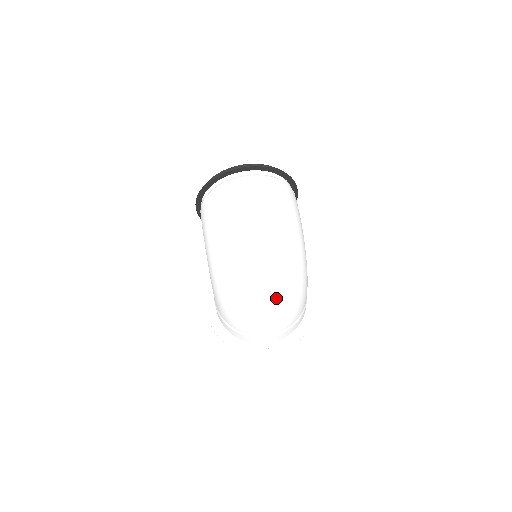
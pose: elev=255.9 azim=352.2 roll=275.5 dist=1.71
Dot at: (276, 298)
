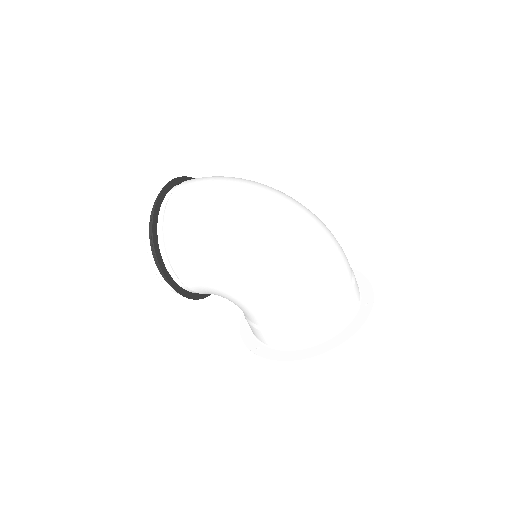
Dot at: (318, 225)
